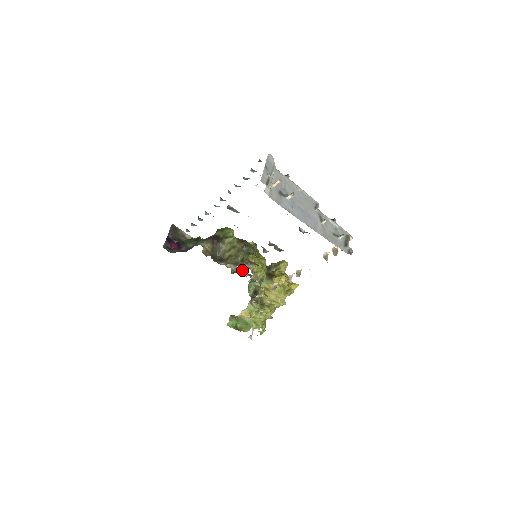
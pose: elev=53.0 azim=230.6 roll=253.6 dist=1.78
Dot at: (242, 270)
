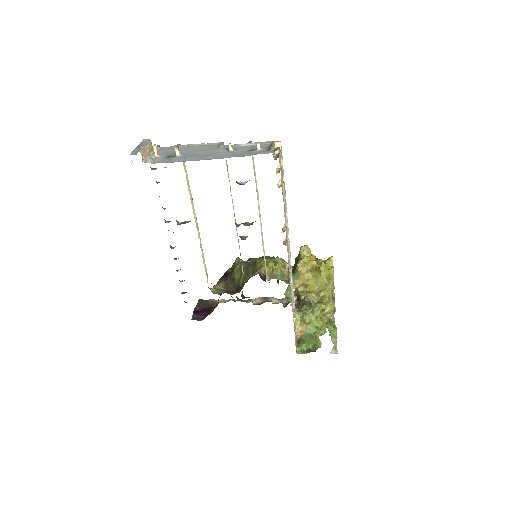
Dot at: occluded
